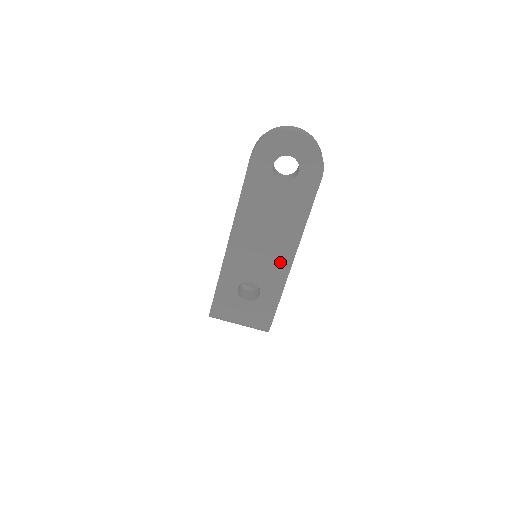
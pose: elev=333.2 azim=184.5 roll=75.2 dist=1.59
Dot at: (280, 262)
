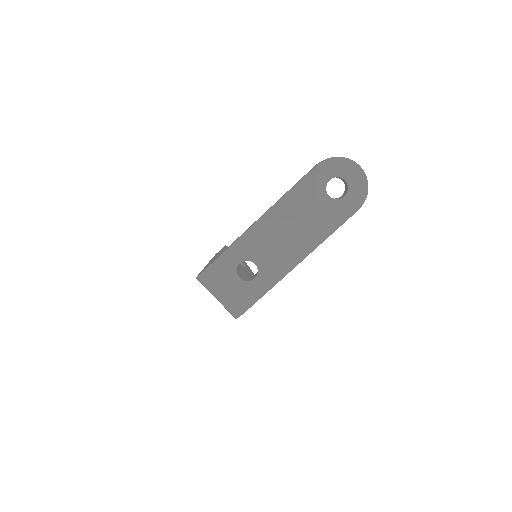
Dot at: (288, 259)
